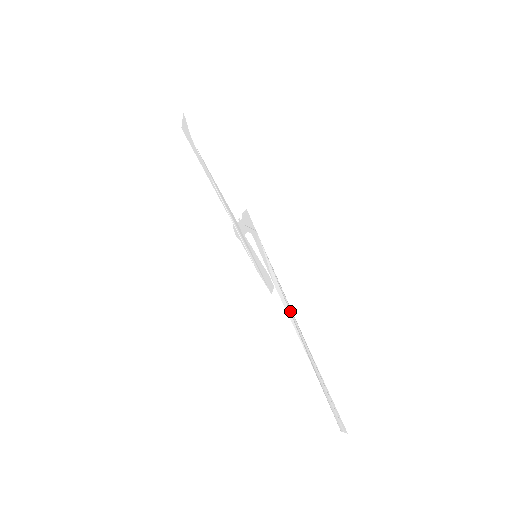
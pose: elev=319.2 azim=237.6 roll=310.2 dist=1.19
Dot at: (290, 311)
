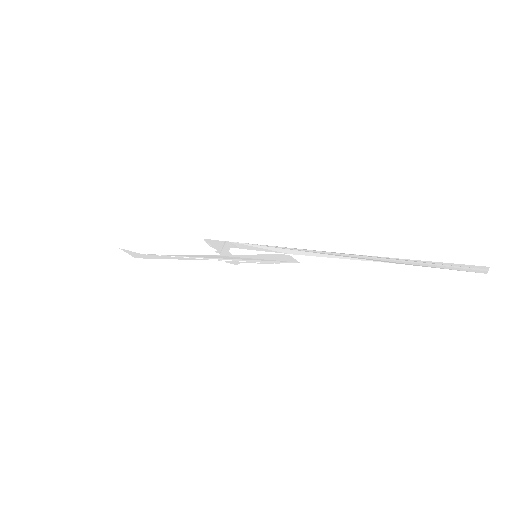
Dot at: (318, 253)
